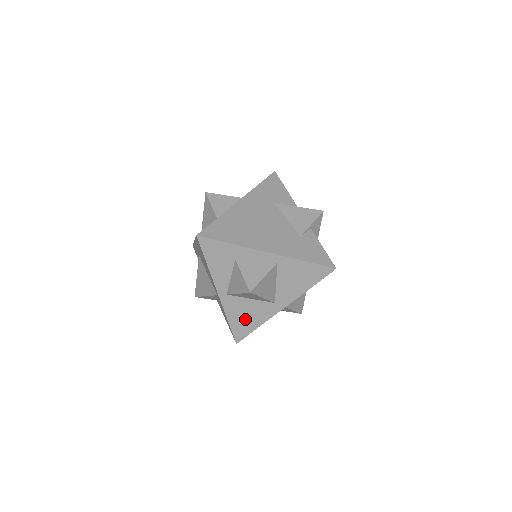
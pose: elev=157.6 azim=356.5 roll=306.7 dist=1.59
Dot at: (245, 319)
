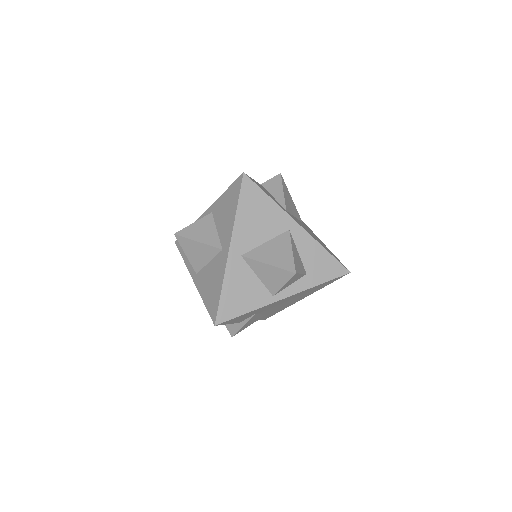
Dot at: (212, 288)
